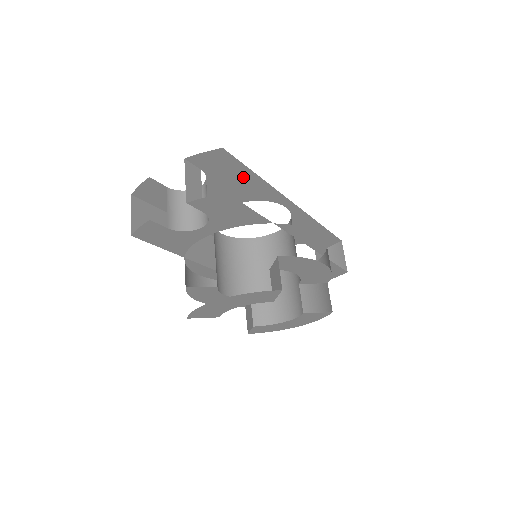
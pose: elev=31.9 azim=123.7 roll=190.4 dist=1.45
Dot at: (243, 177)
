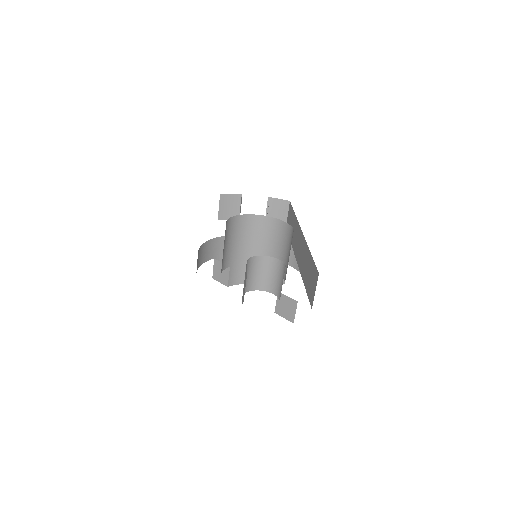
Dot at: occluded
